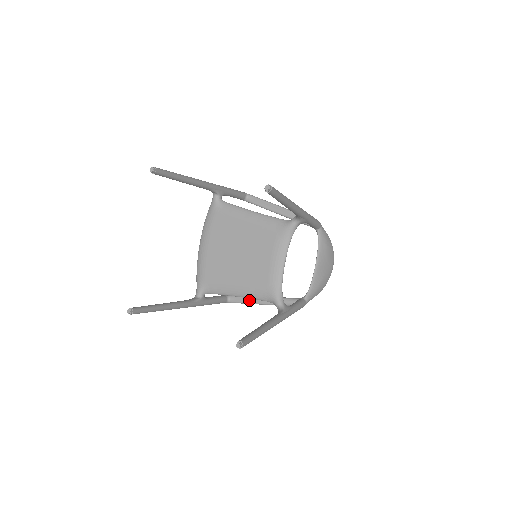
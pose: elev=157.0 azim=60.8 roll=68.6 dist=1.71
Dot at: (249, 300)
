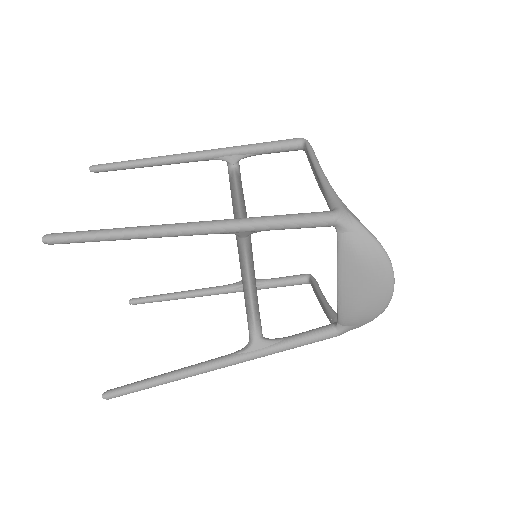
Dot at: (316, 293)
